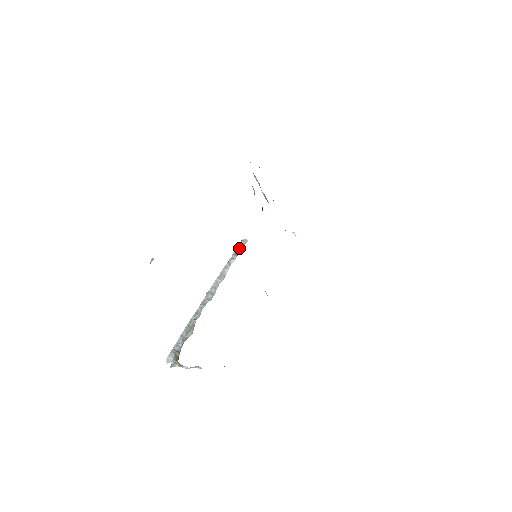
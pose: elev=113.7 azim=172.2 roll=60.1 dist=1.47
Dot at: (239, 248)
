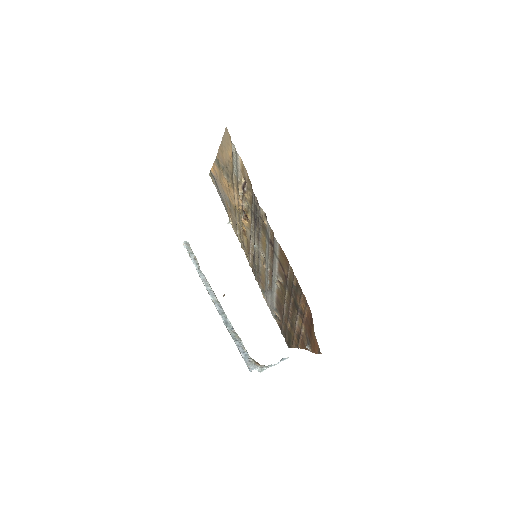
Dot at: (191, 252)
